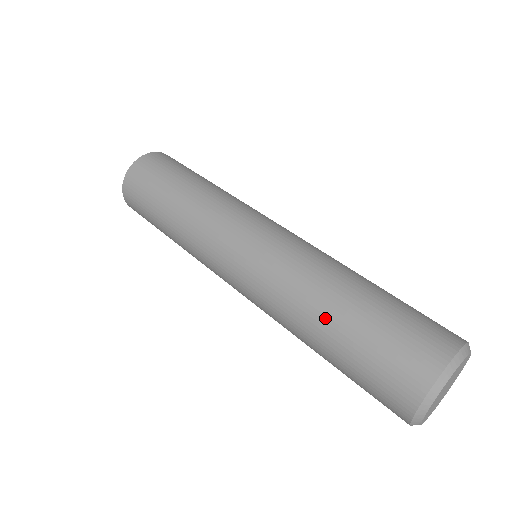
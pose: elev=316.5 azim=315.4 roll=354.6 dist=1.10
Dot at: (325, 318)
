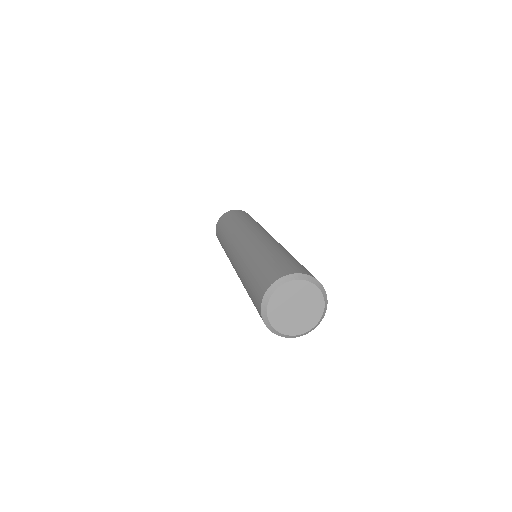
Dot at: (255, 259)
